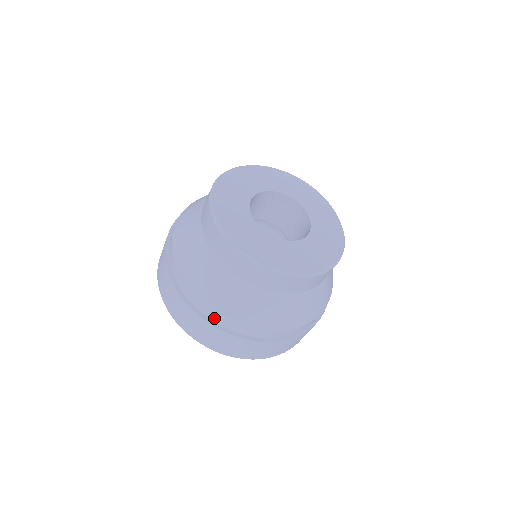
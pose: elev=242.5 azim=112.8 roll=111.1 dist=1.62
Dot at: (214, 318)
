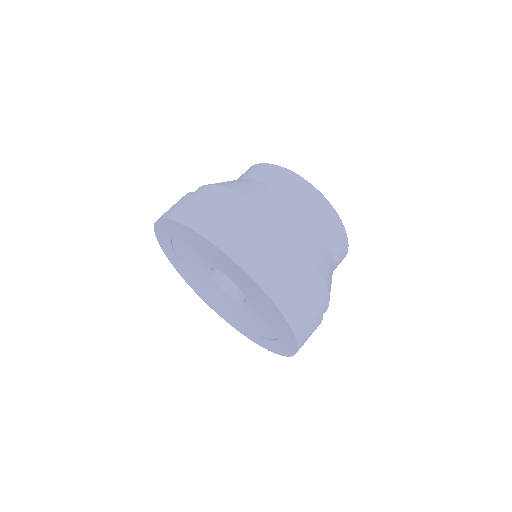
Dot at: (224, 197)
